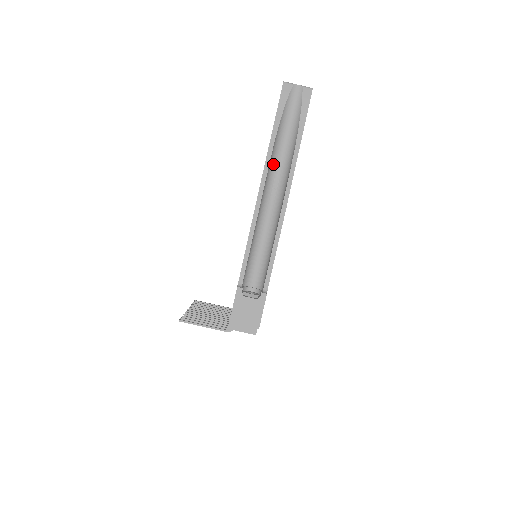
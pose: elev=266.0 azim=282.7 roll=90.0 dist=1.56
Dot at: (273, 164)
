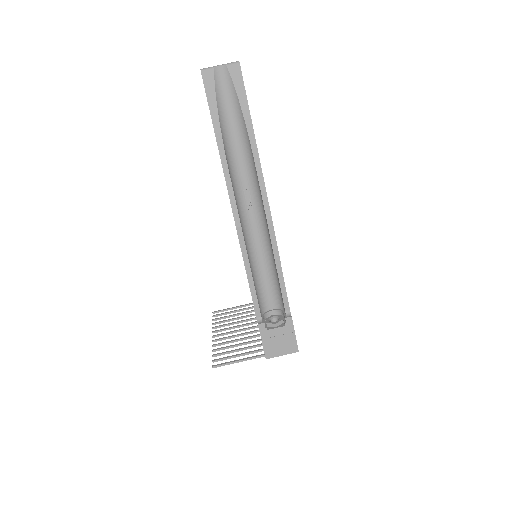
Dot at: (234, 175)
